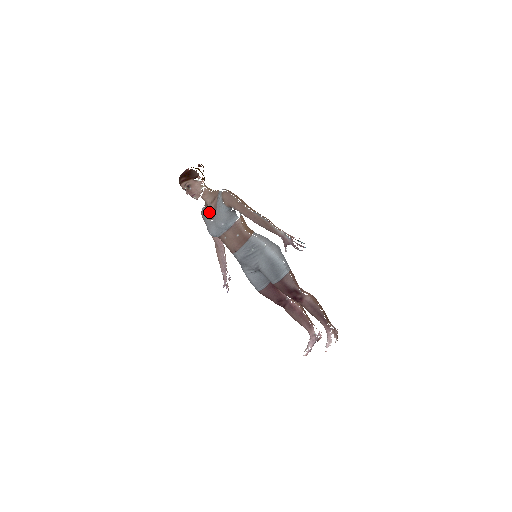
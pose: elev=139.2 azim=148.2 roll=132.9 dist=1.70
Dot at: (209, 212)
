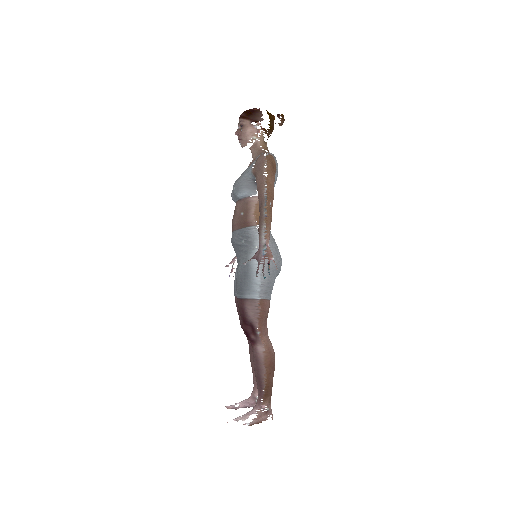
Dot at: occluded
